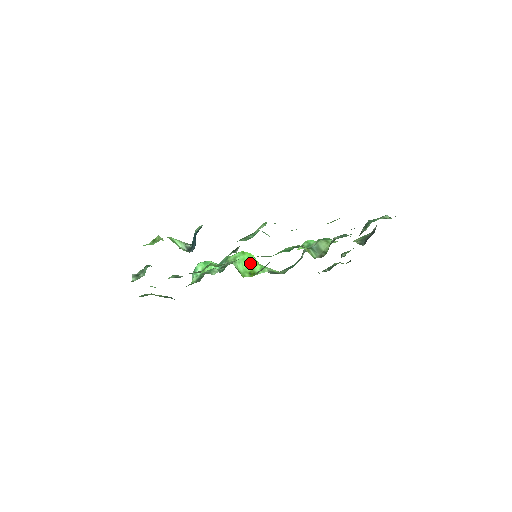
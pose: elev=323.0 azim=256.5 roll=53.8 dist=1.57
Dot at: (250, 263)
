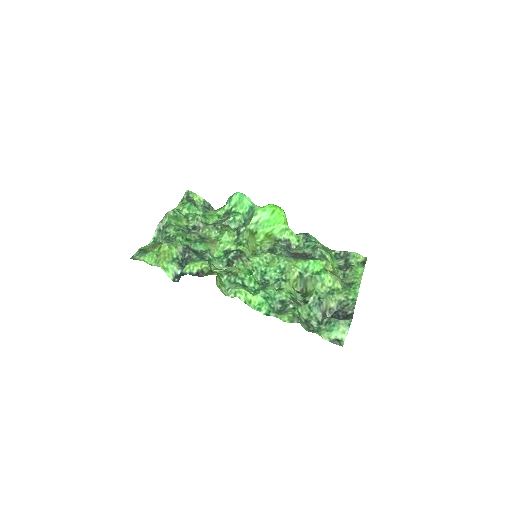
Dot at: (274, 223)
